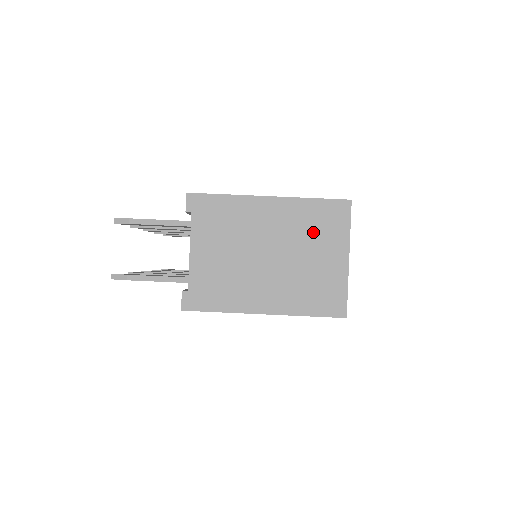
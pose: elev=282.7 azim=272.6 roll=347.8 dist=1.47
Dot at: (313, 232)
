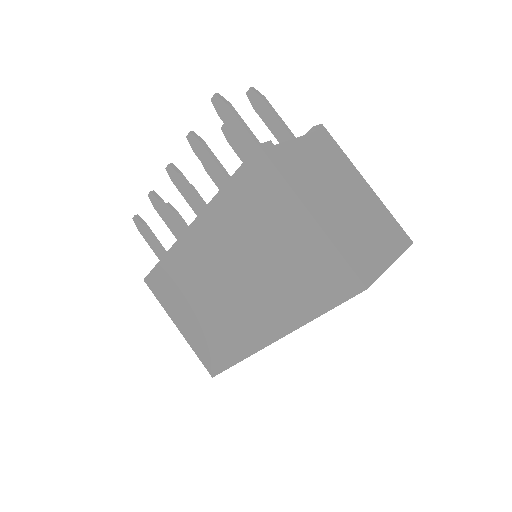
Dot at: (380, 226)
